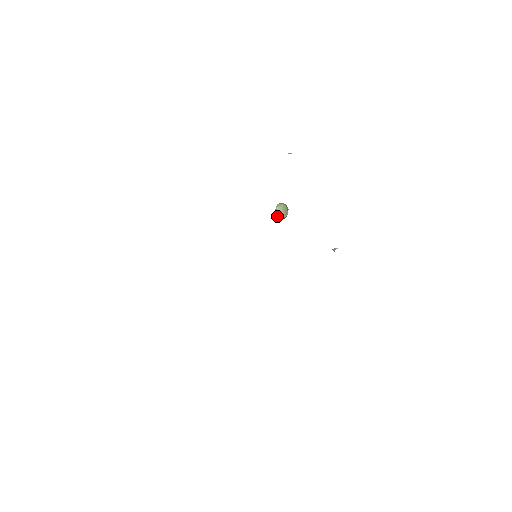
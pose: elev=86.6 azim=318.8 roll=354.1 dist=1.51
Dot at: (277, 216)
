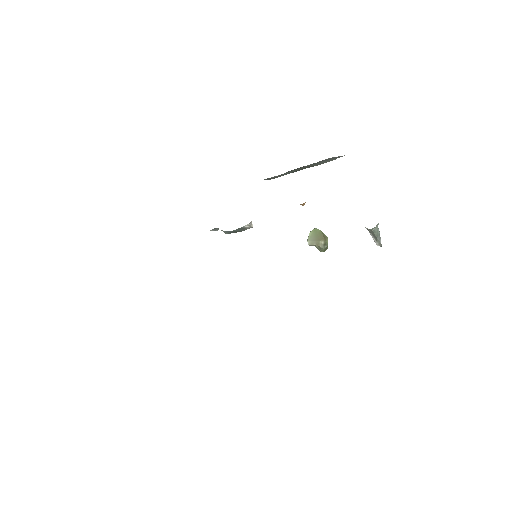
Dot at: (310, 244)
